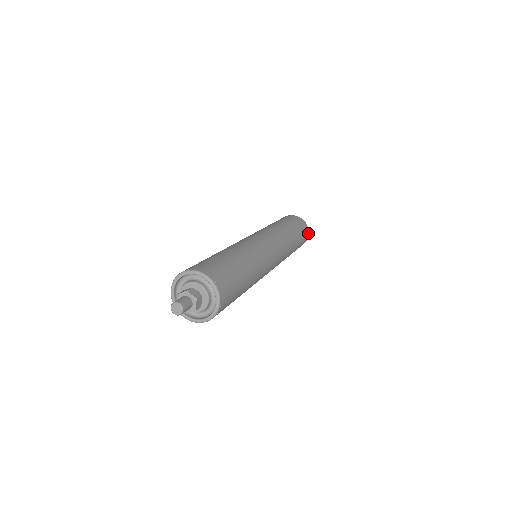
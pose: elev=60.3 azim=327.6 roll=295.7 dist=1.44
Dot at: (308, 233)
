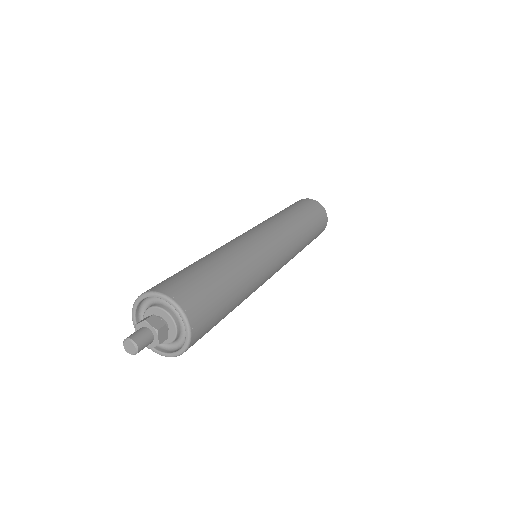
Dot at: (327, 218)
